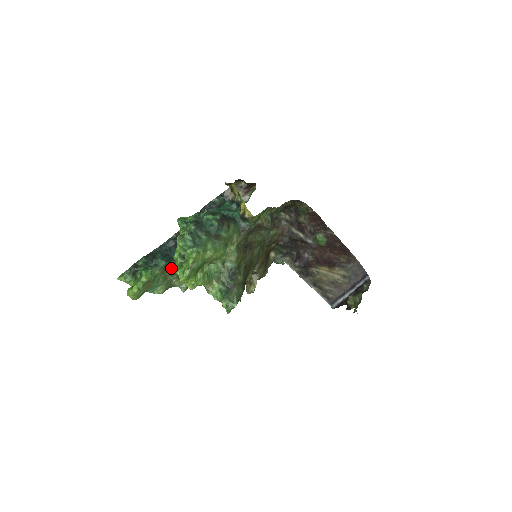
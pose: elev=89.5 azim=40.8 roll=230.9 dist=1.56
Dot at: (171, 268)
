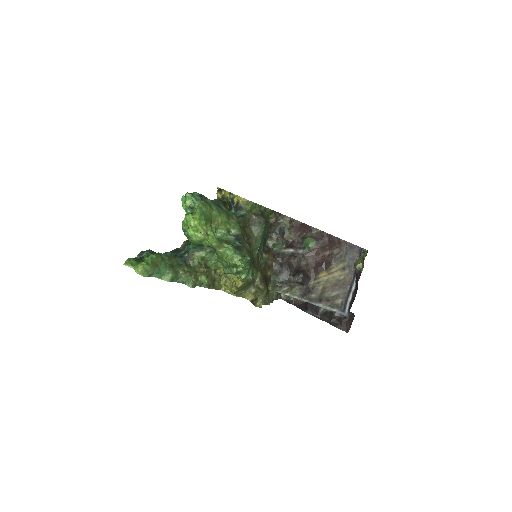
Dot at: (177, 261)
